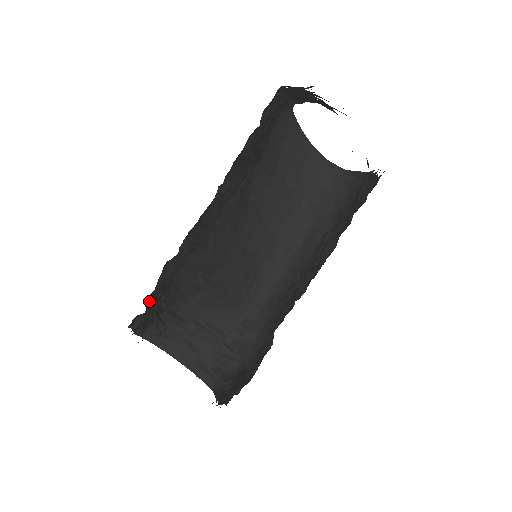
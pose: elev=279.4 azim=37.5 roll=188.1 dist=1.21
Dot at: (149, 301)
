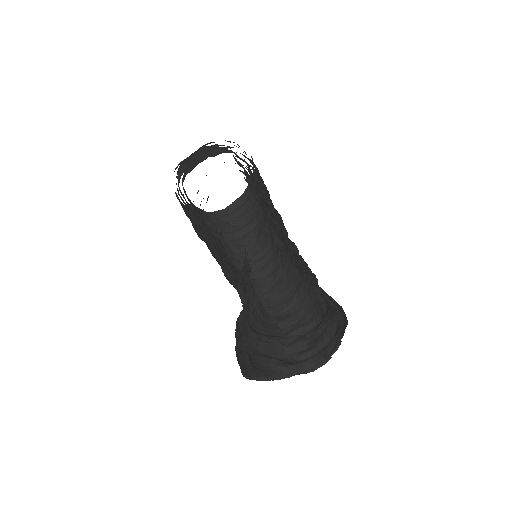
Dot at: occluded
